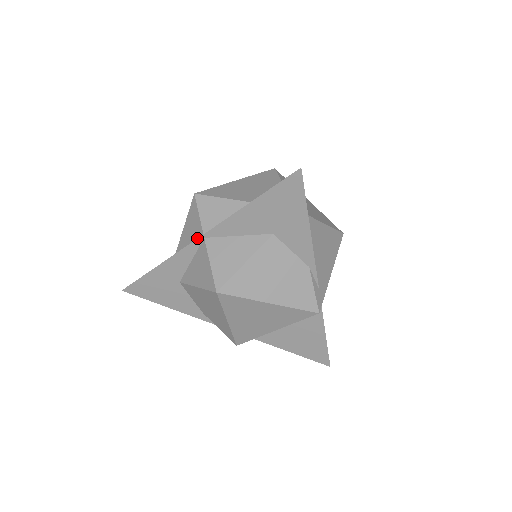
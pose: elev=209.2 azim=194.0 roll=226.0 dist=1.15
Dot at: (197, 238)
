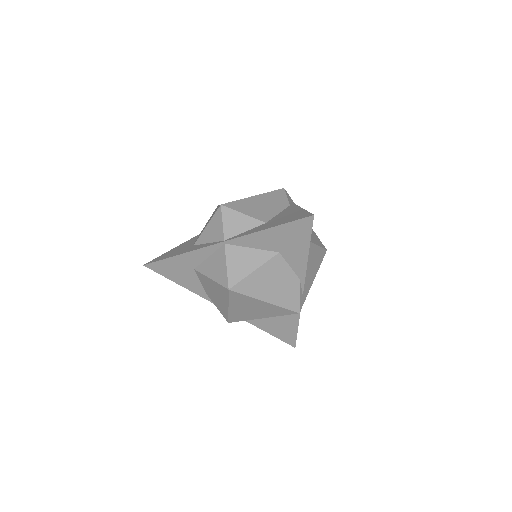
Dot at: (219, 242)
